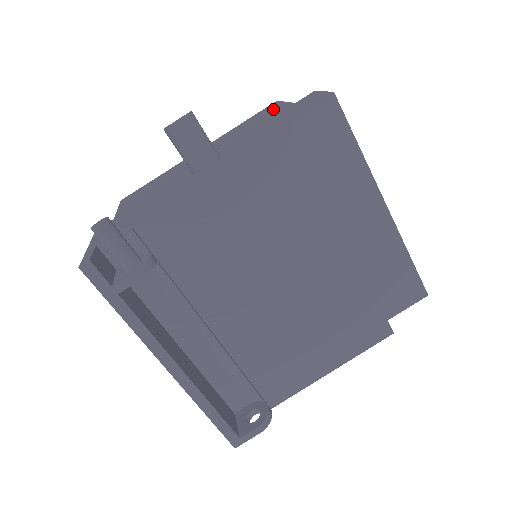
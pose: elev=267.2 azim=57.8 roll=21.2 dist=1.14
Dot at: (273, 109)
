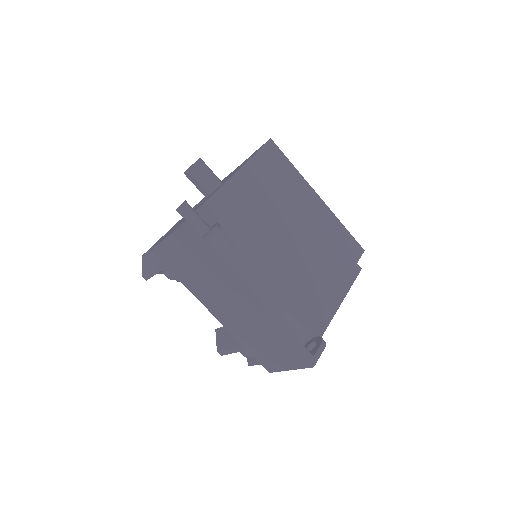
Dot at: (228, 175)
